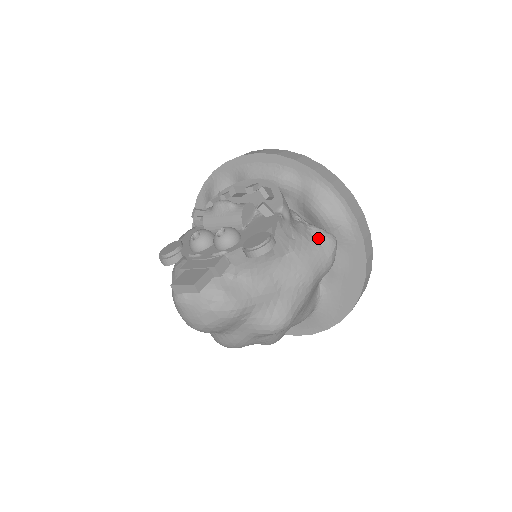
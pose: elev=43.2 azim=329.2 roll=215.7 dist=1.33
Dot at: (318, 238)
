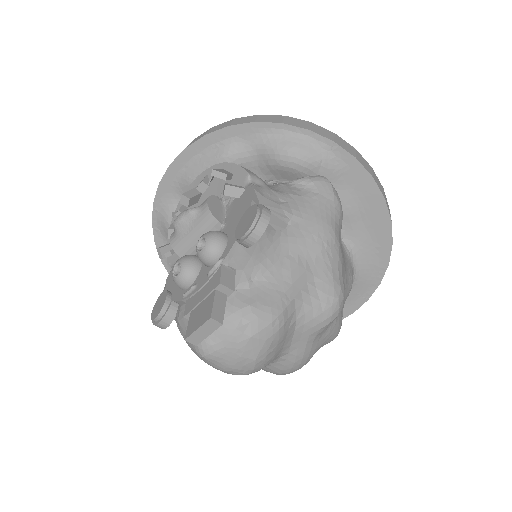
Dot at: (308, 188)
